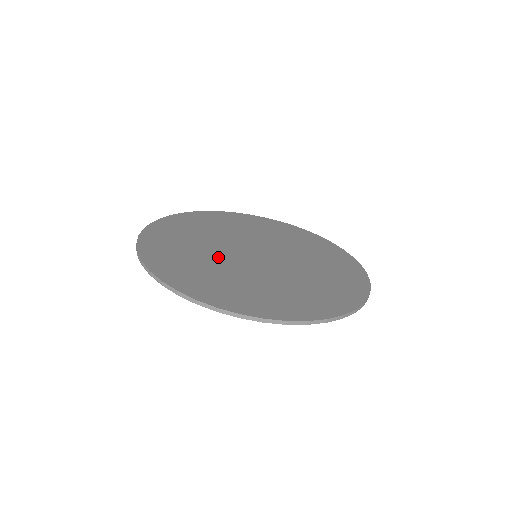
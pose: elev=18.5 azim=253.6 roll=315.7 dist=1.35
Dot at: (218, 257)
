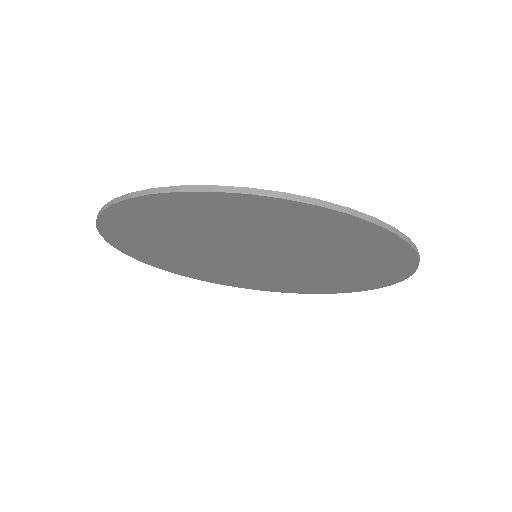
Dot at: occluded
